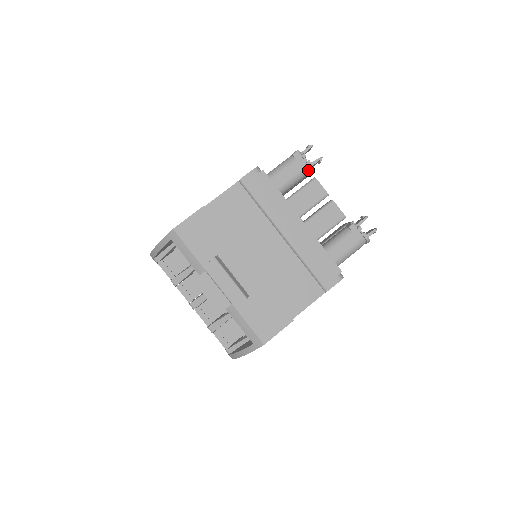
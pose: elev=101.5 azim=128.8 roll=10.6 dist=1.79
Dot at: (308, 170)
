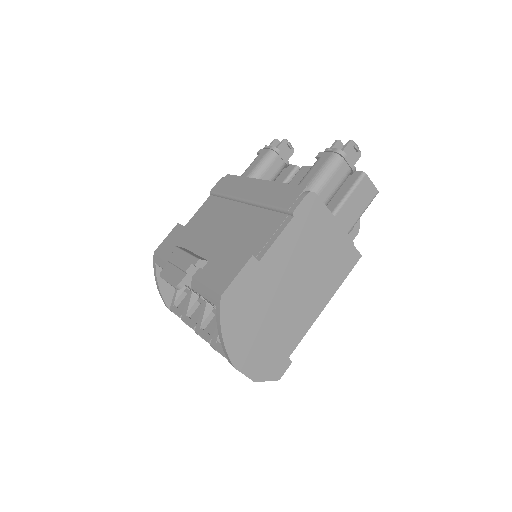
Dot at: (272, 153)
